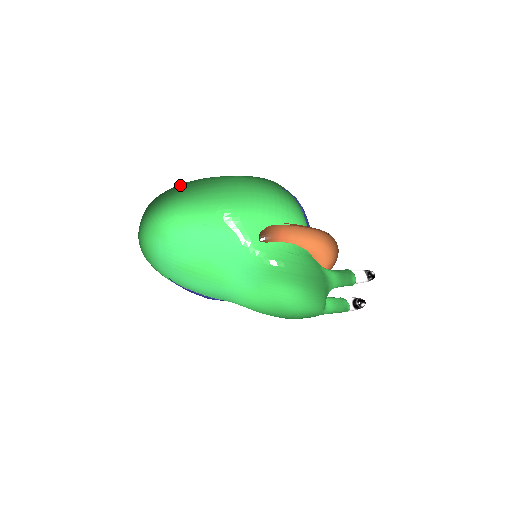
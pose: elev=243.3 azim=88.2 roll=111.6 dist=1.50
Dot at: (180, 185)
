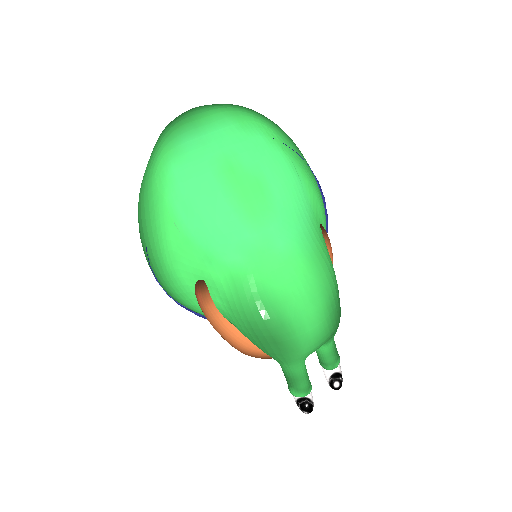
Dot at: occluded
